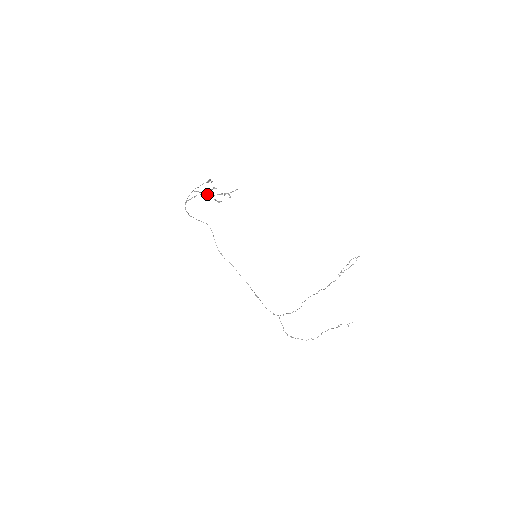
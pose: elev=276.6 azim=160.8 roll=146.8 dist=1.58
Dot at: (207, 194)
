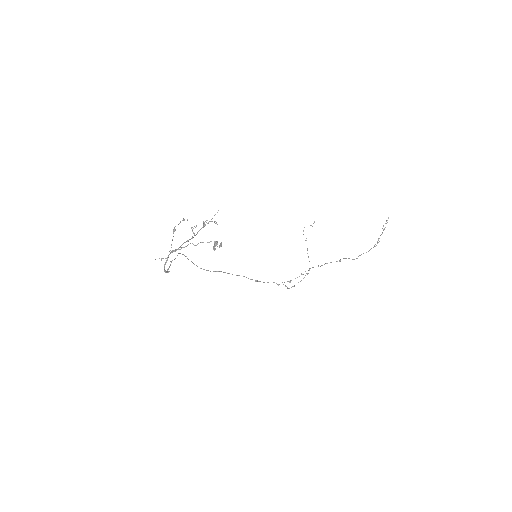
Dot at: (188, 240)
